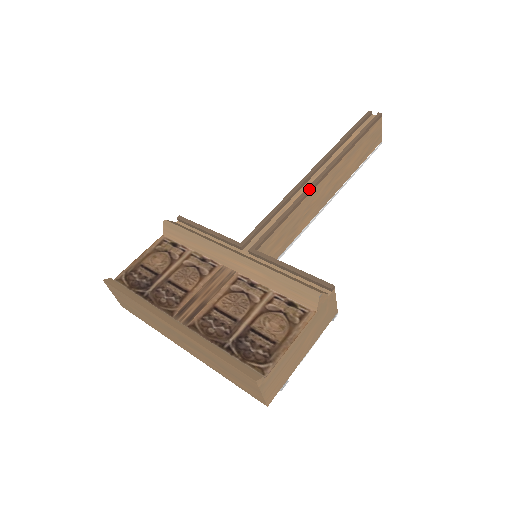
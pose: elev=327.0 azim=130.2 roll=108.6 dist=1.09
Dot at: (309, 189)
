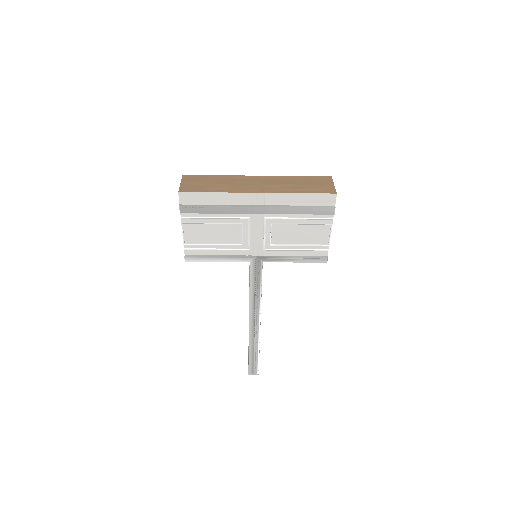
Dot at: occluded
